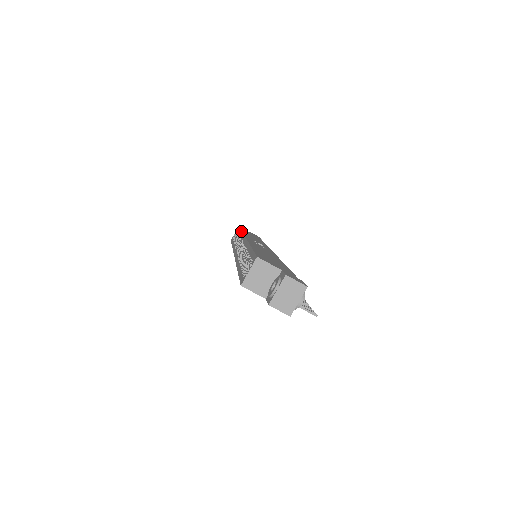
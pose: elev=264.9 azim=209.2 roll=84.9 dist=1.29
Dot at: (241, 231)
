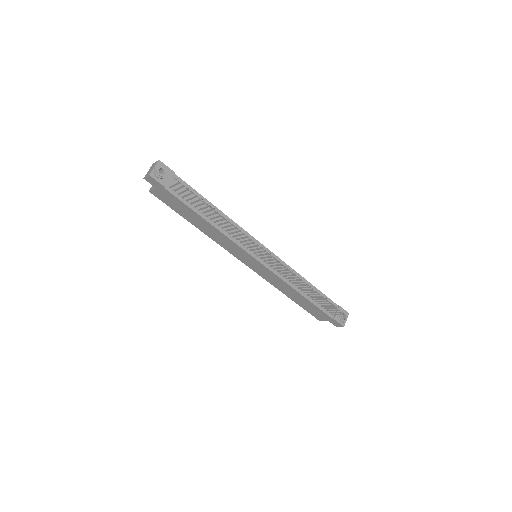
Dot at: occluded
